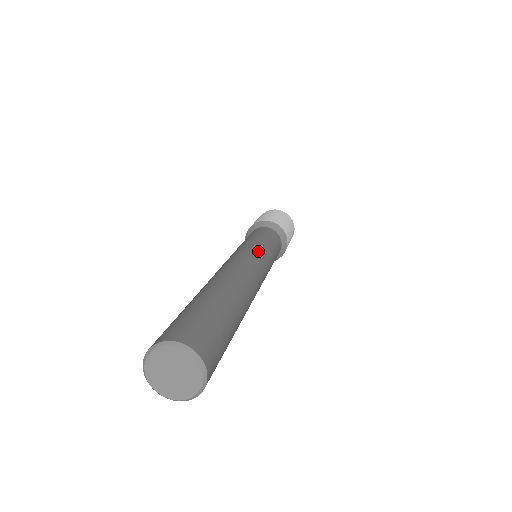
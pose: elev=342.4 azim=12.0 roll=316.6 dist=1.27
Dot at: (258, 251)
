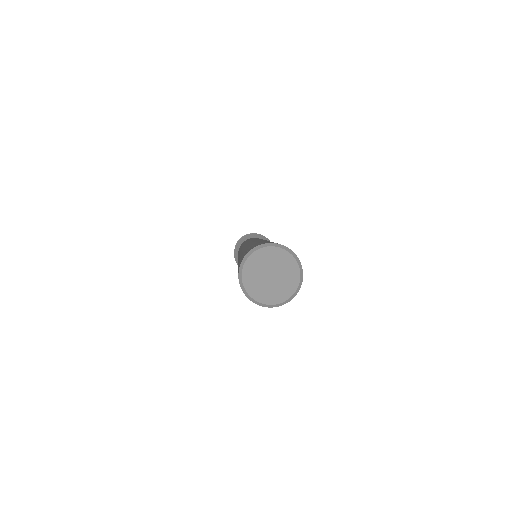
Dot at: occluded
